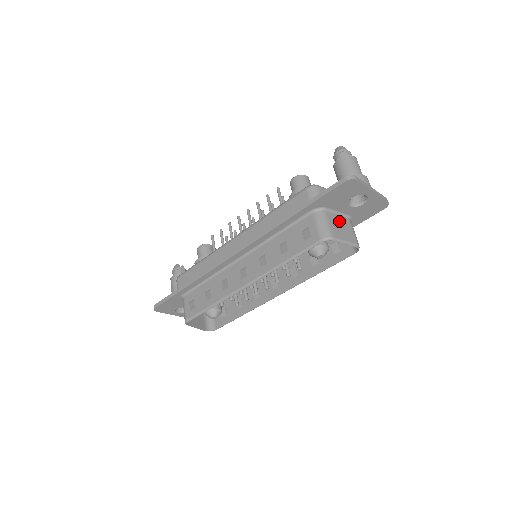
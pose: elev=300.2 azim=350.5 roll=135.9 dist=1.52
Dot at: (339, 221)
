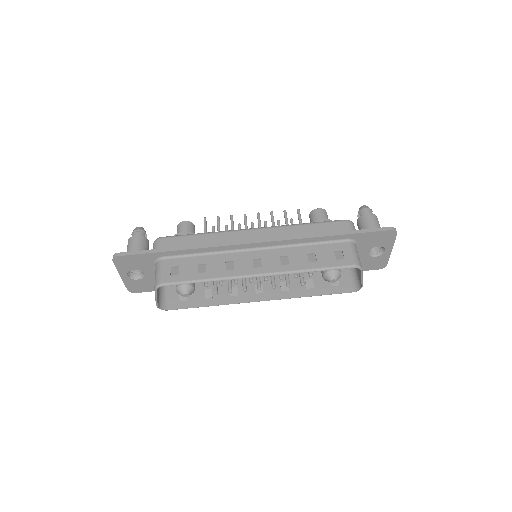
Dot at: occluded
